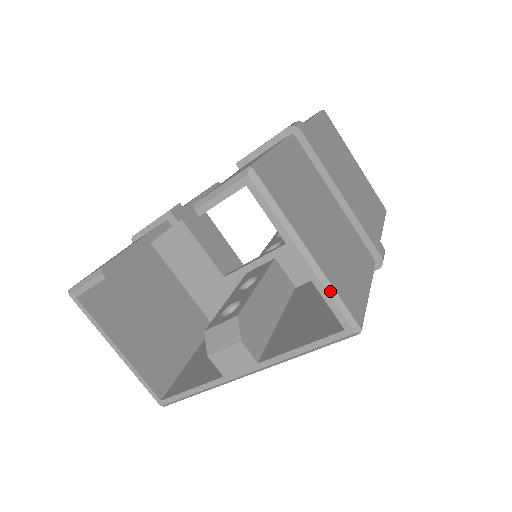
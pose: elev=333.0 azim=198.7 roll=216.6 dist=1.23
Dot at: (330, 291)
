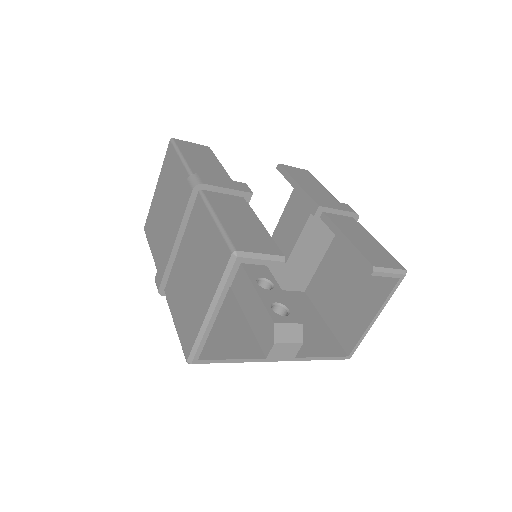
Dot at: occluded
